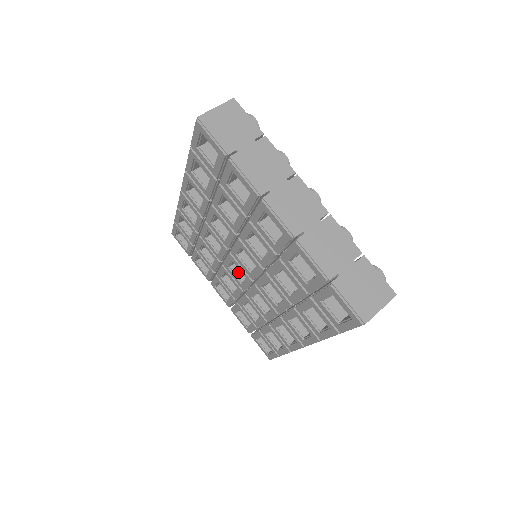
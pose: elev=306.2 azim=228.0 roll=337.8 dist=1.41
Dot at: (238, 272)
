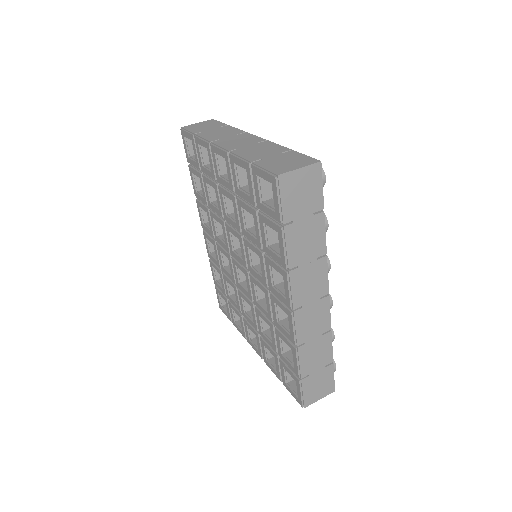
Dot at: occluded
